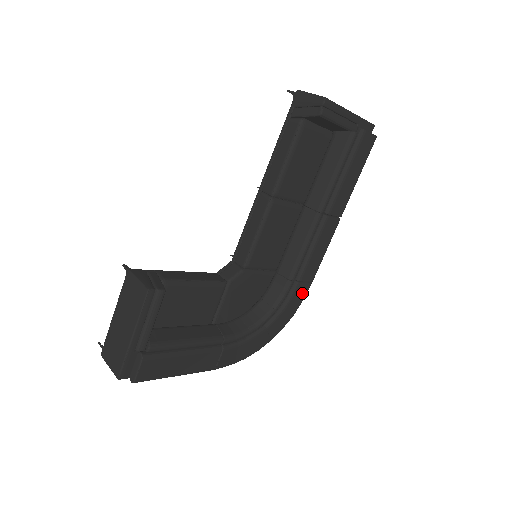
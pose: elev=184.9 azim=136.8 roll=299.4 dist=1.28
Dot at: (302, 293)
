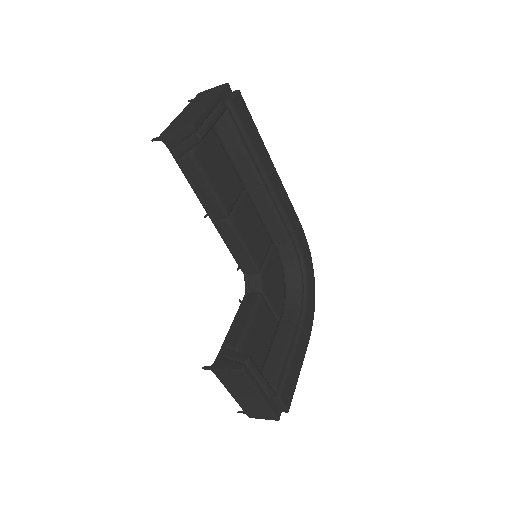
Dot at: (301, 235)
